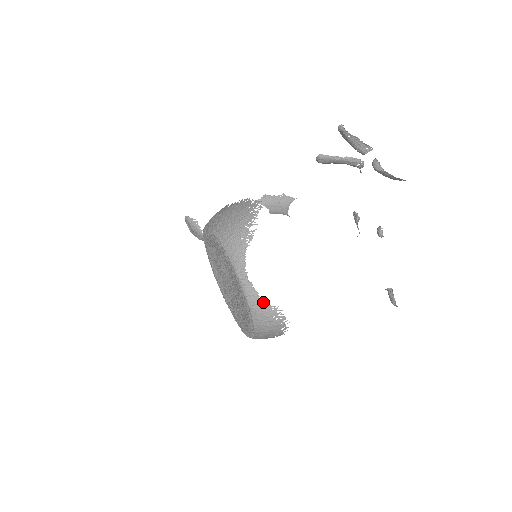
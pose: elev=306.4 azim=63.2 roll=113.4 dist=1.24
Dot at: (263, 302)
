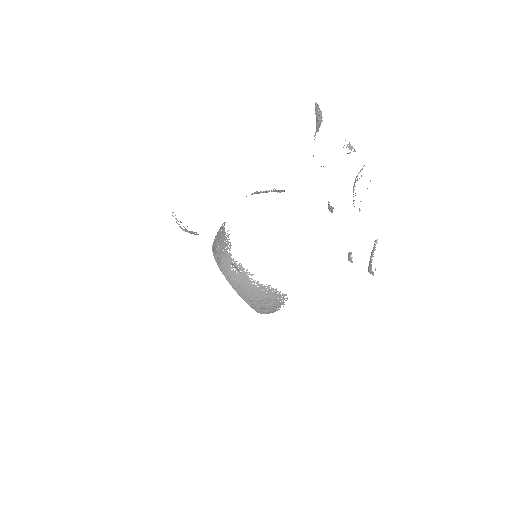
Dot at: occluded
